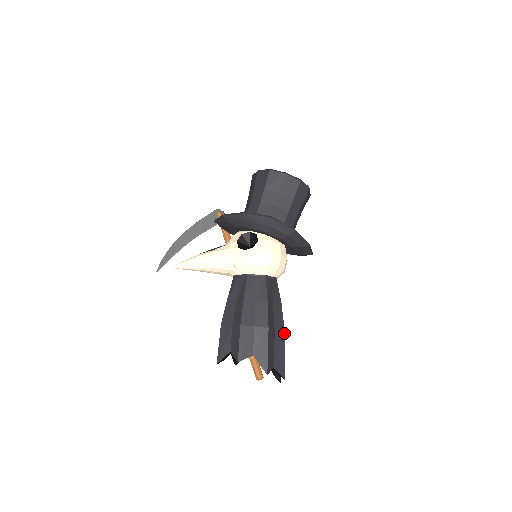
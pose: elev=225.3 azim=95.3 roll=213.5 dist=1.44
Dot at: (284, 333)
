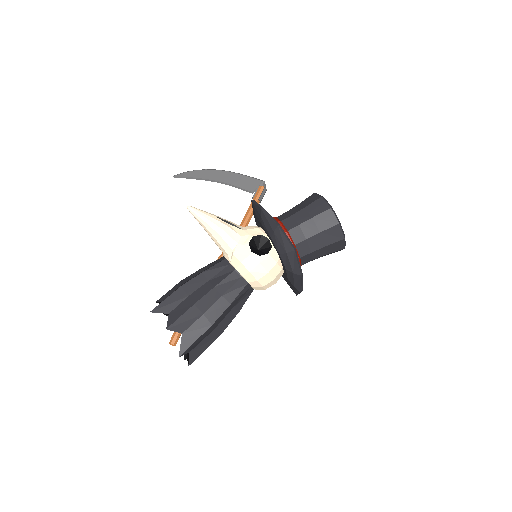
Dot at: occluded
